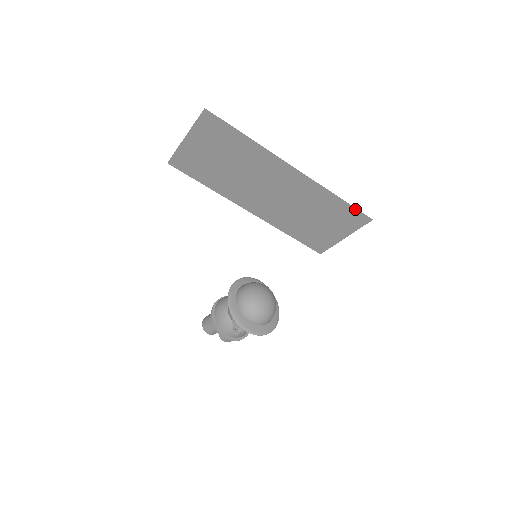
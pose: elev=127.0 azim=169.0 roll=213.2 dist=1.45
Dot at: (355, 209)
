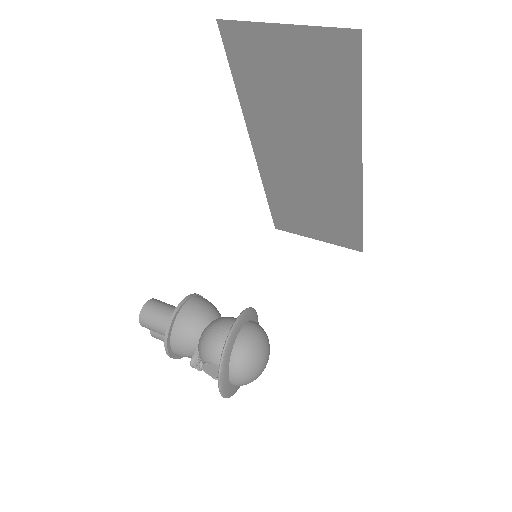
Dot at: (361, 236)
